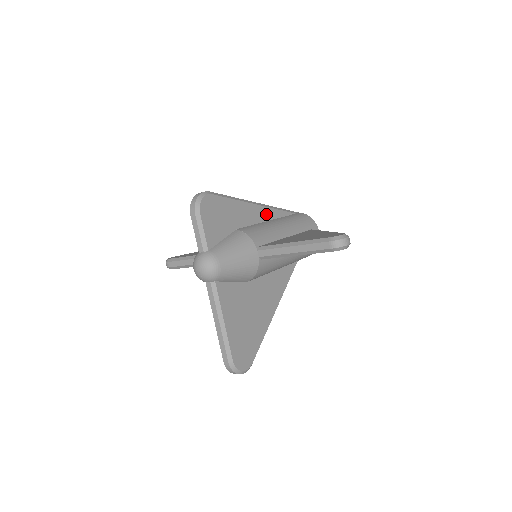
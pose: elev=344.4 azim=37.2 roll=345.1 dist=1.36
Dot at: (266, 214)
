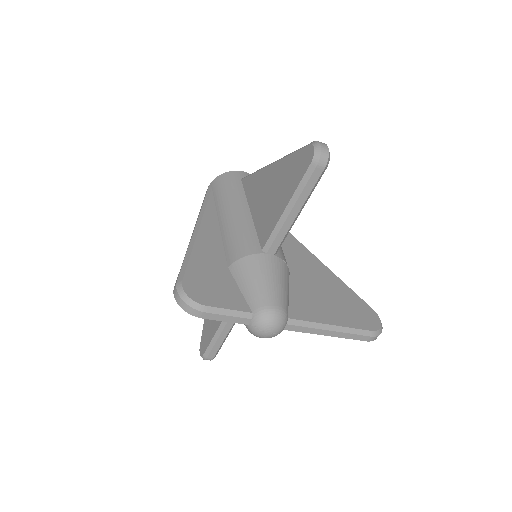
Dot at: (211, 223)
